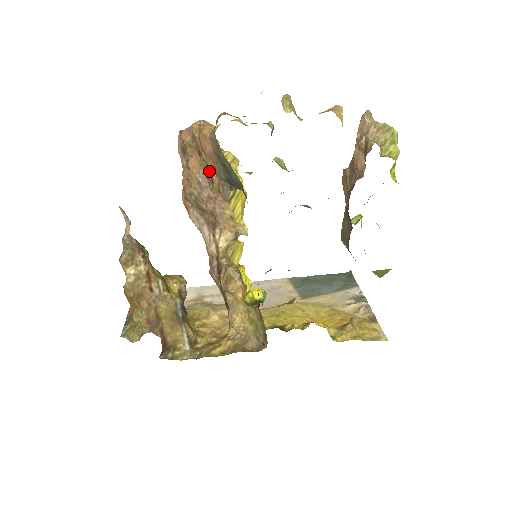
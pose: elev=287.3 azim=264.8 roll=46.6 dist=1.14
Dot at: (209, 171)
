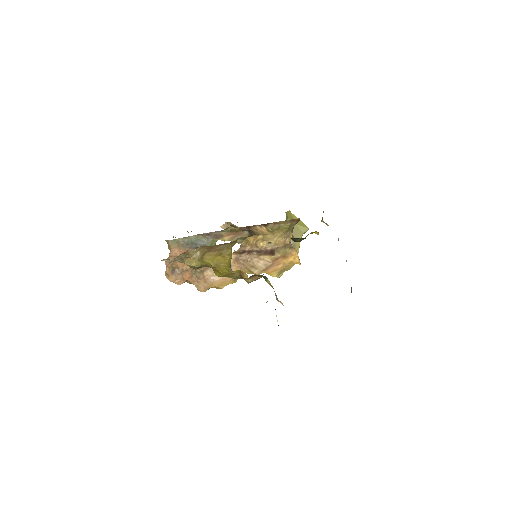
Dot at: occluded
